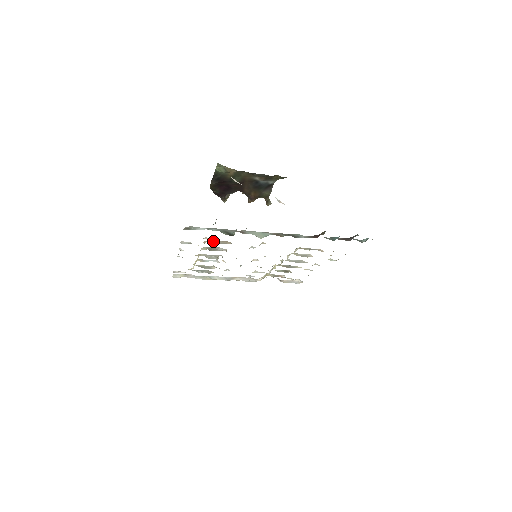
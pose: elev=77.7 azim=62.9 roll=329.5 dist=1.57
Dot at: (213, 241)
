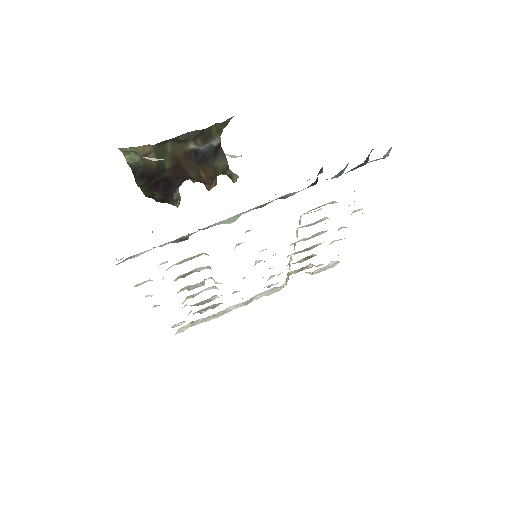
Dot at: (178, 263)
